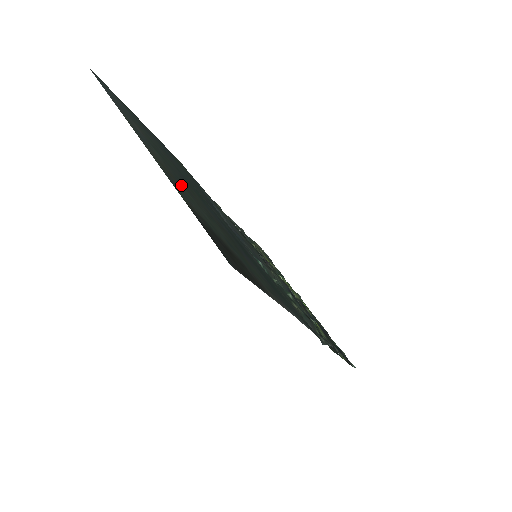
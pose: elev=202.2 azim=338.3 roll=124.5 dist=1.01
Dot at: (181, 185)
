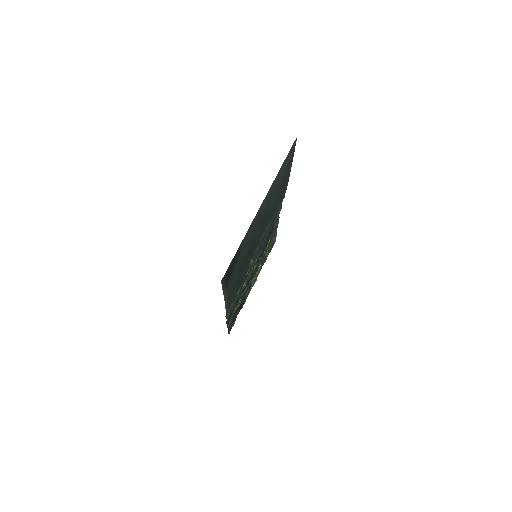
Dot at: (255, 225)
